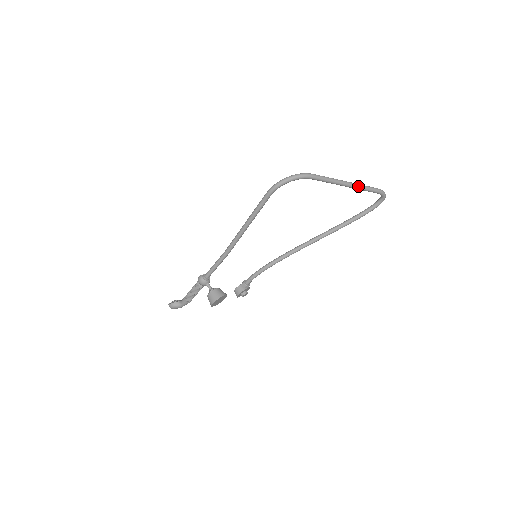
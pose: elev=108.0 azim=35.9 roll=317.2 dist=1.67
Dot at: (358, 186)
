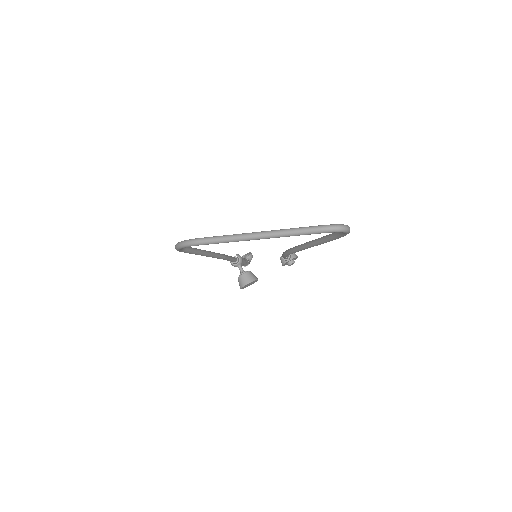
Dot at: (276, 236)
